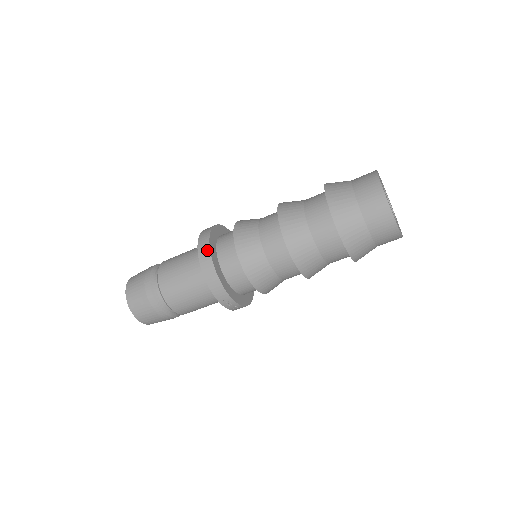
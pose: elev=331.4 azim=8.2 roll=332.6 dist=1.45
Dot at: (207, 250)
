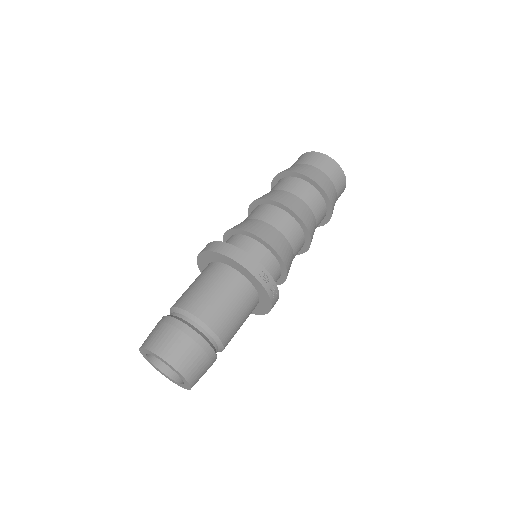
Dot at: (218, 243)
